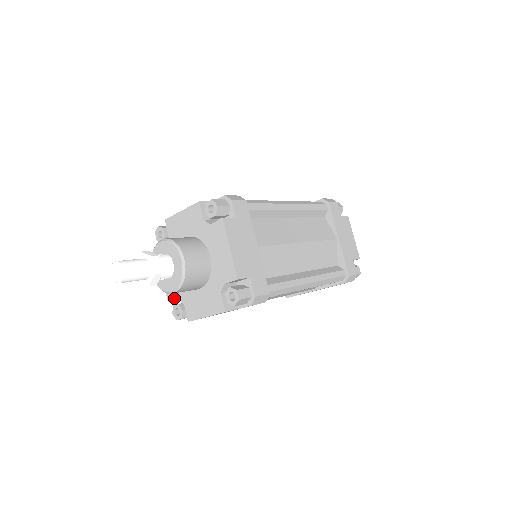
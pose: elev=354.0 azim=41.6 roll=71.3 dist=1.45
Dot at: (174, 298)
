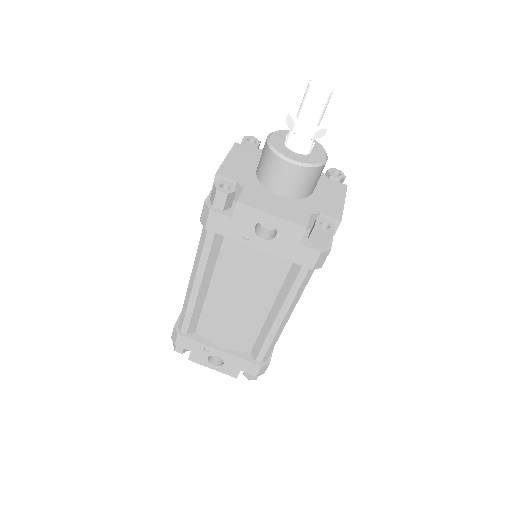
Dot at: (307, 218)
